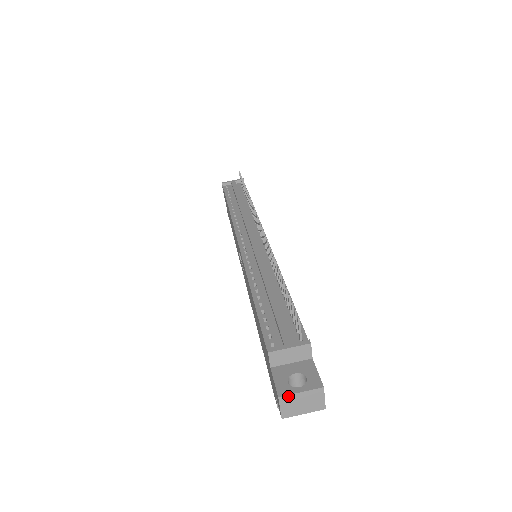
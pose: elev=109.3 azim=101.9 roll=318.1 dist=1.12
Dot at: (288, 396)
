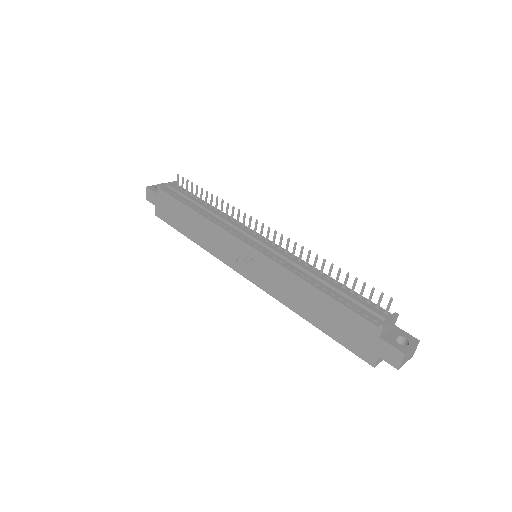
Dot at: (408, 352)
